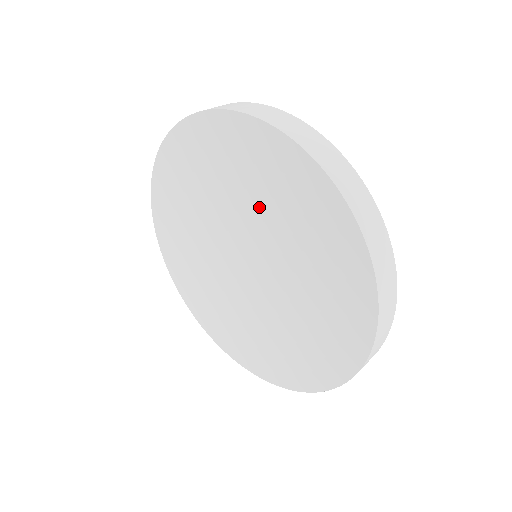
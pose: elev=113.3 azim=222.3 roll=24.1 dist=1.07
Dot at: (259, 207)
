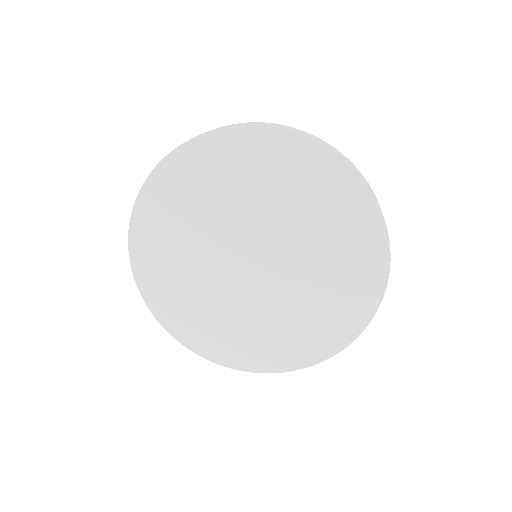
Dot at: (303, 226)
